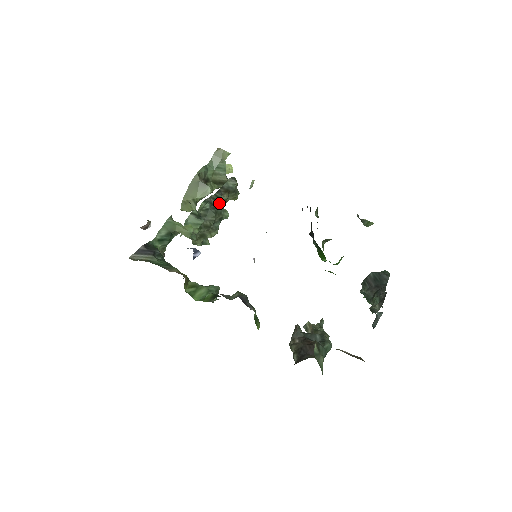
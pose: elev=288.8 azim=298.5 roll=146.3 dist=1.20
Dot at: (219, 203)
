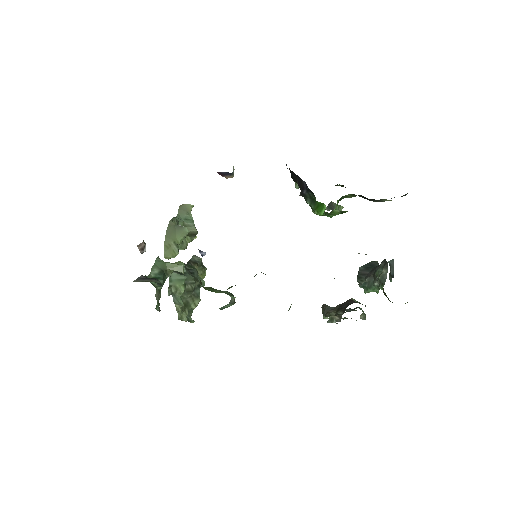
Dot at: (193, 268)
